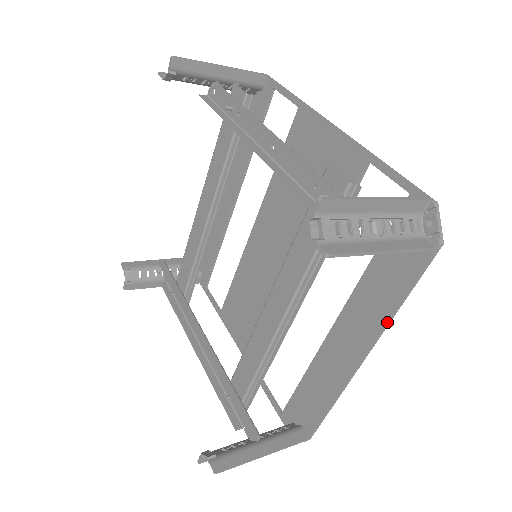
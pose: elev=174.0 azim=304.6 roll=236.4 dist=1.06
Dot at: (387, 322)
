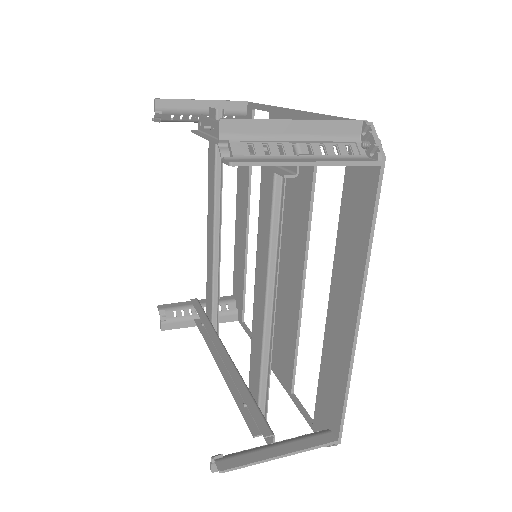
Dot at: (364, 266)
